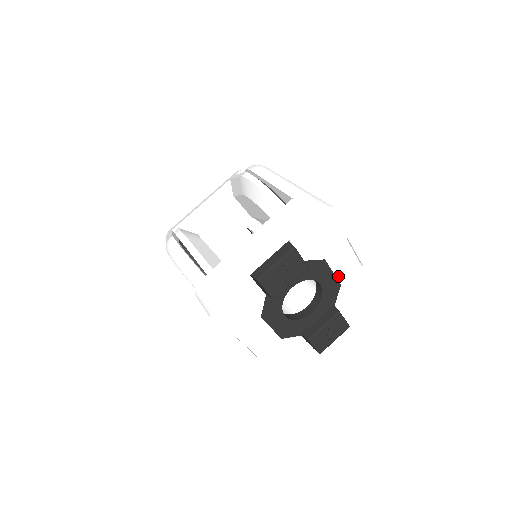
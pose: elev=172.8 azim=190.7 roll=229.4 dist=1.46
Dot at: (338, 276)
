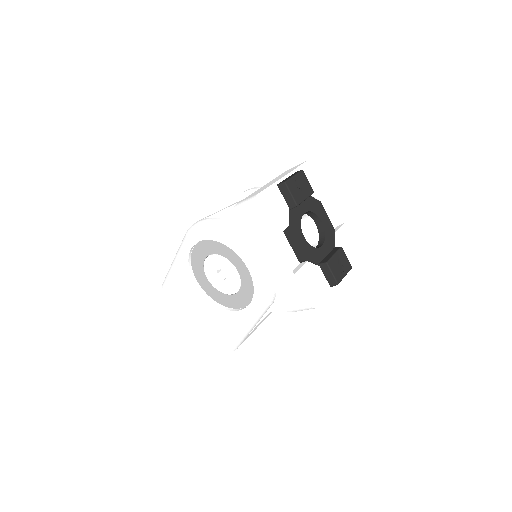
Dot at: occluded
